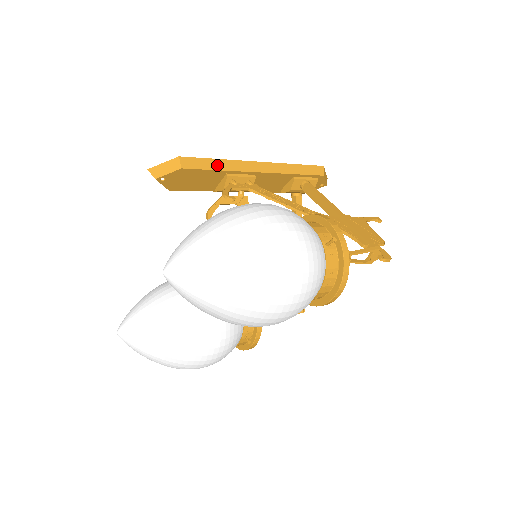
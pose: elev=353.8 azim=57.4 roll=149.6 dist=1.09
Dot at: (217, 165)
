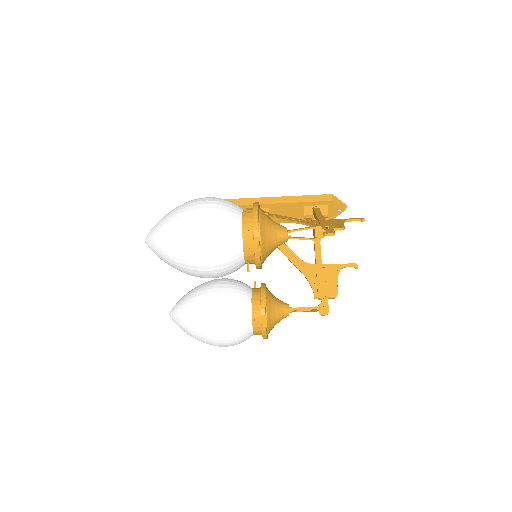
Dot at: (237, 202)
